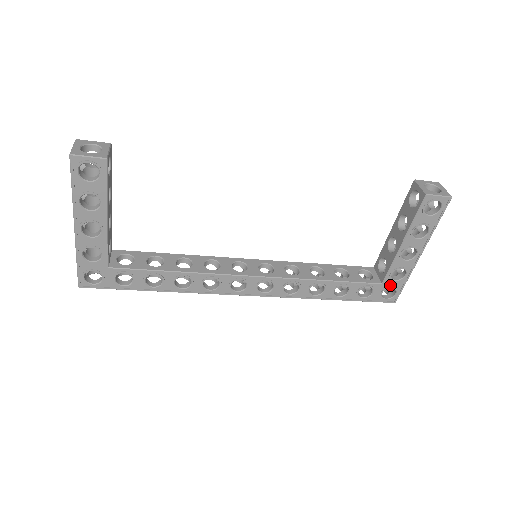
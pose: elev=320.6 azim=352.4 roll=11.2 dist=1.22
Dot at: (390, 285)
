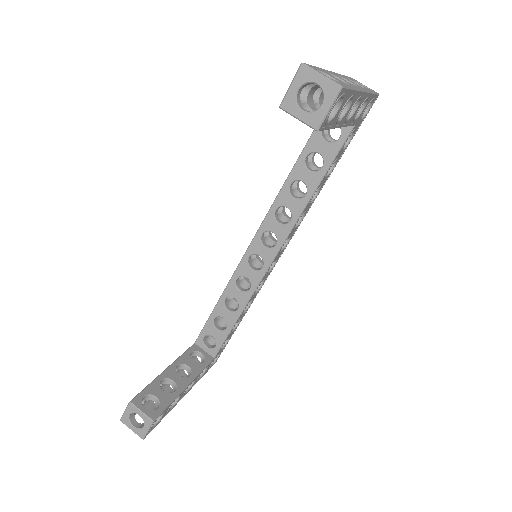
Dot at: (362, 113)
